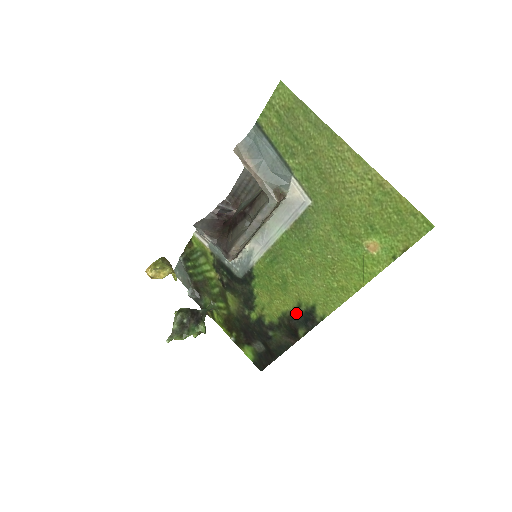
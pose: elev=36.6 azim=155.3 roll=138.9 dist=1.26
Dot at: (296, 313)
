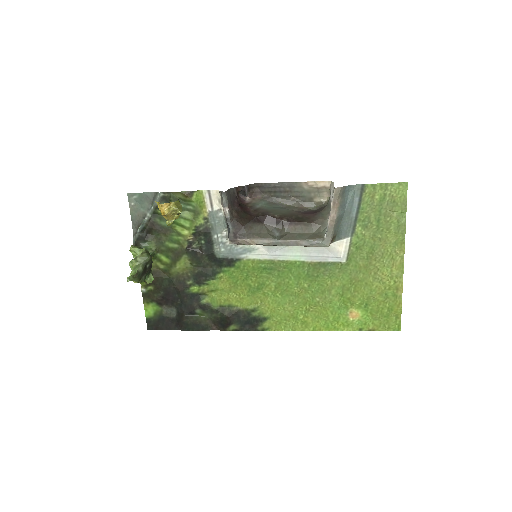
Dot at: (243, 313)
